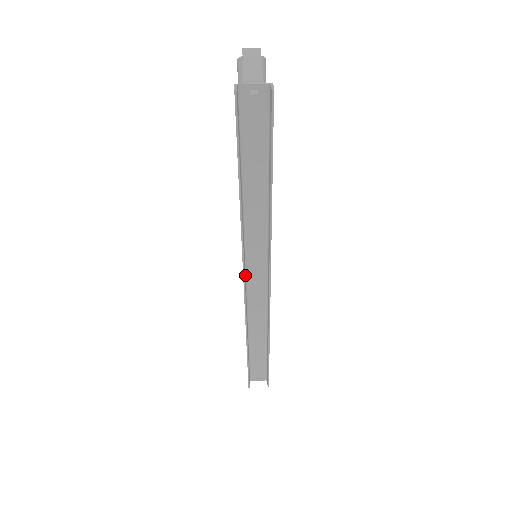
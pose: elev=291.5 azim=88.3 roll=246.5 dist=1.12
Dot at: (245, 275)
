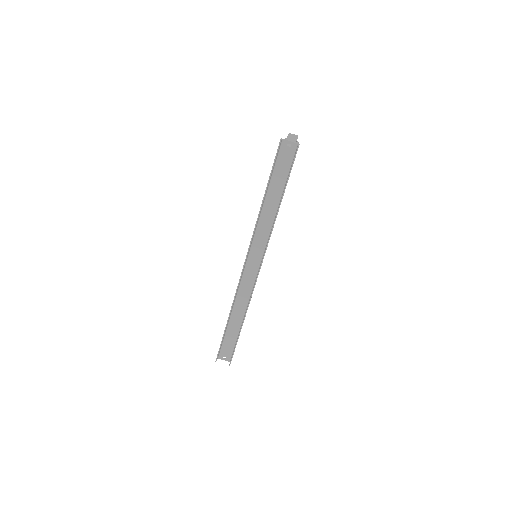
Dot at: (247, 259)
